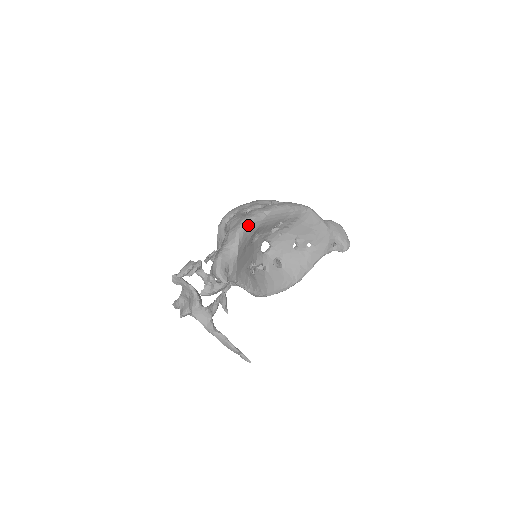
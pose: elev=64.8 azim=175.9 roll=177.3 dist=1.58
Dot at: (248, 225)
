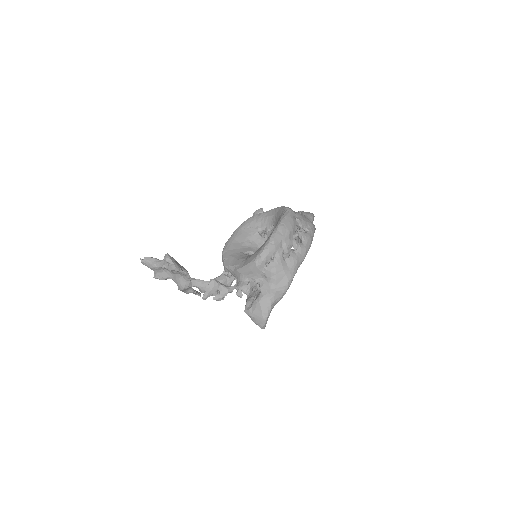
Dot at: (291, 282)
